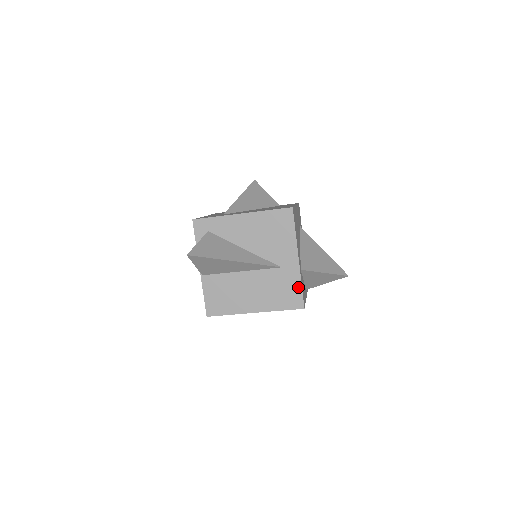
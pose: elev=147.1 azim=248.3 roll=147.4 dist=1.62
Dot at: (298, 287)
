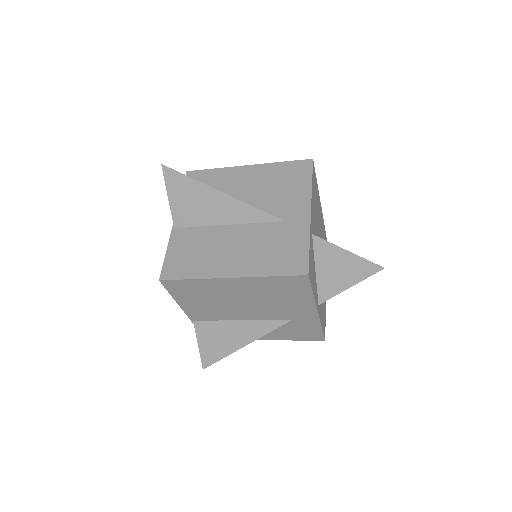
Dot at: (304, 246)
